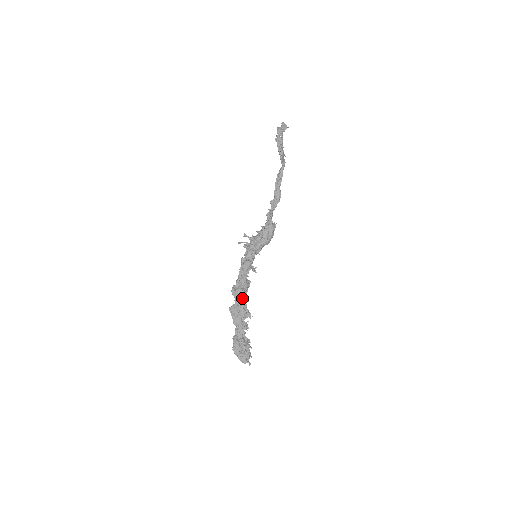
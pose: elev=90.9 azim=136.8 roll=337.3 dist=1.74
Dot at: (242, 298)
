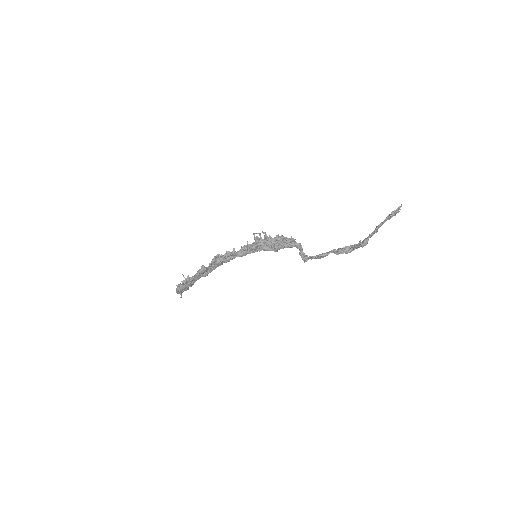
Dot at: (215, 268)
